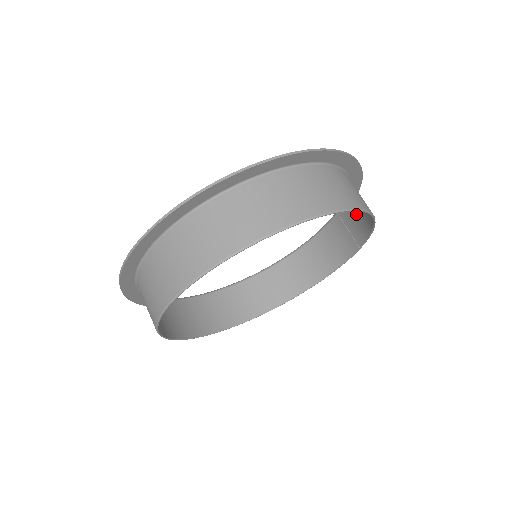
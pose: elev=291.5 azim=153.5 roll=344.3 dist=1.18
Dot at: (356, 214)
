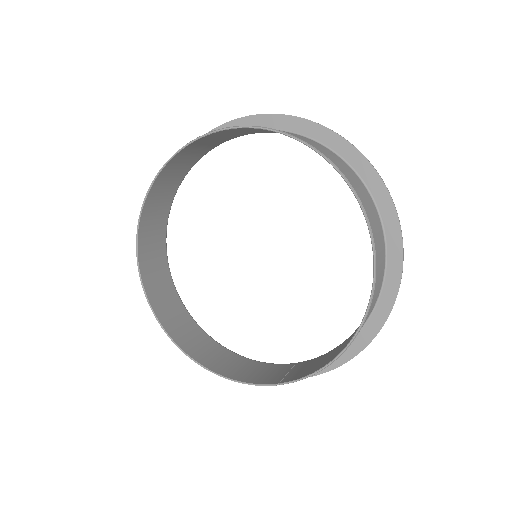
Dot at: (318, 363)
